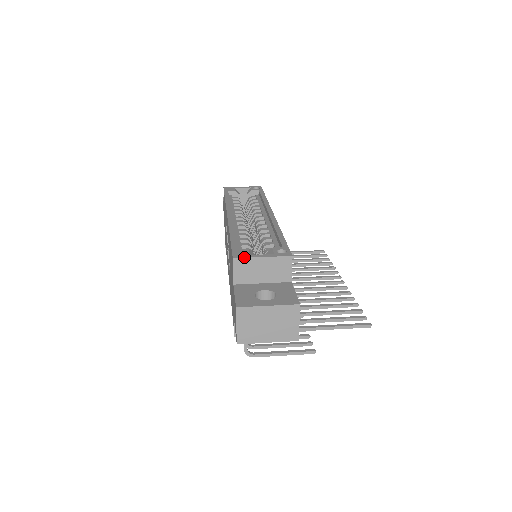
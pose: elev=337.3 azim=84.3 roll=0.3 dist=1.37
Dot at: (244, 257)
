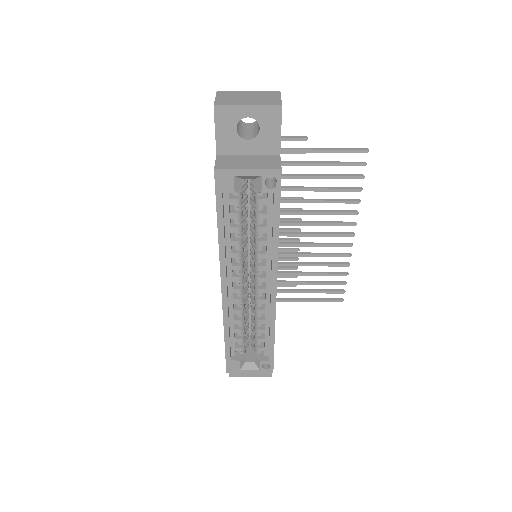
Dot at: occluded
